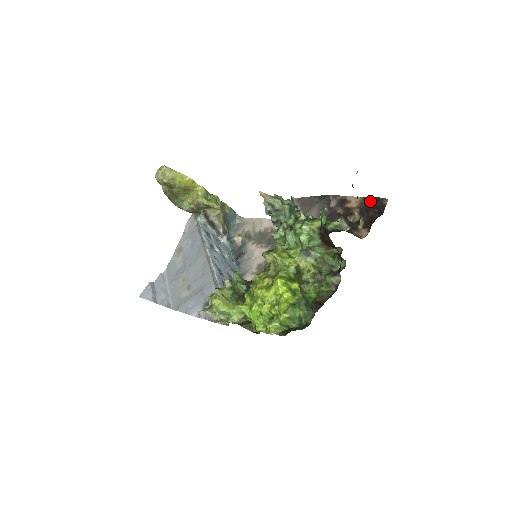
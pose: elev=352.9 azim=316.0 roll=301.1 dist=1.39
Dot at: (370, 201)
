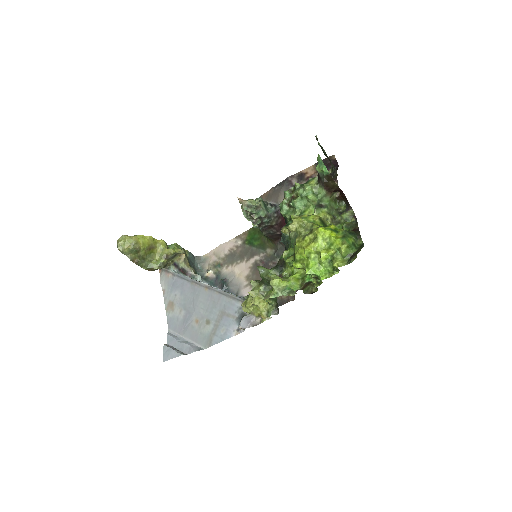
Dot at: occluded
